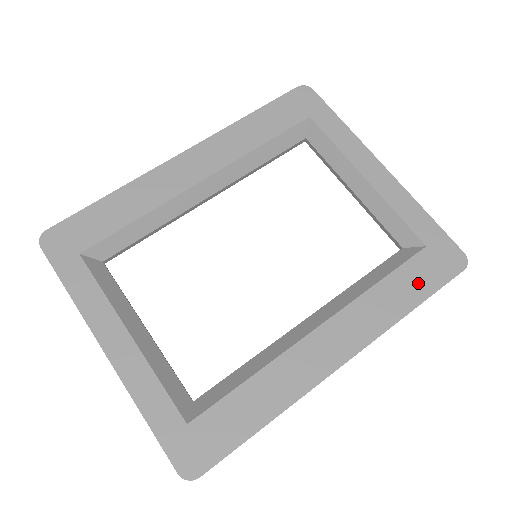
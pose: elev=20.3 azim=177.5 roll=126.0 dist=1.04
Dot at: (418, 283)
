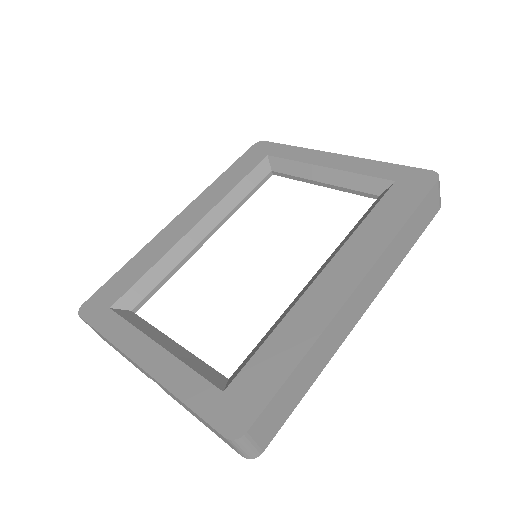
Dot at: (400, 206)
